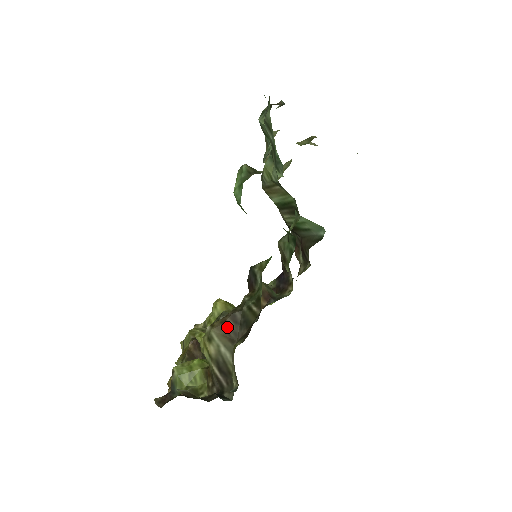
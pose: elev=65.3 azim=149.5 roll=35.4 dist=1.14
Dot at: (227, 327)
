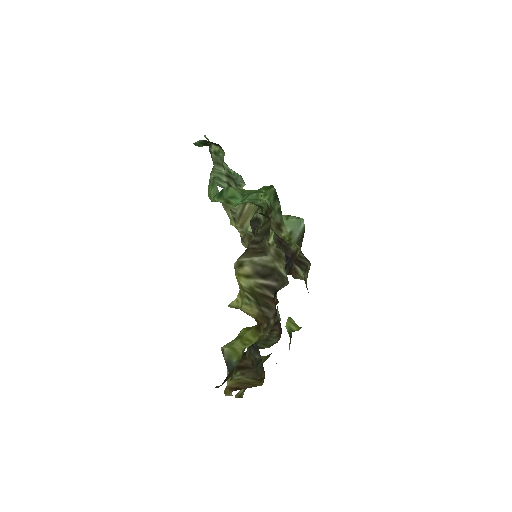
Dot at: (251, 250)
